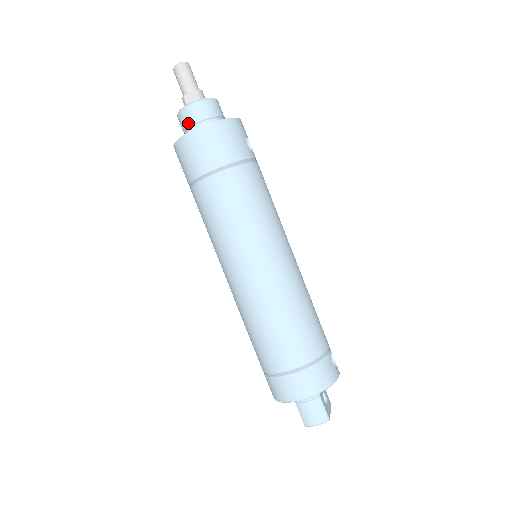
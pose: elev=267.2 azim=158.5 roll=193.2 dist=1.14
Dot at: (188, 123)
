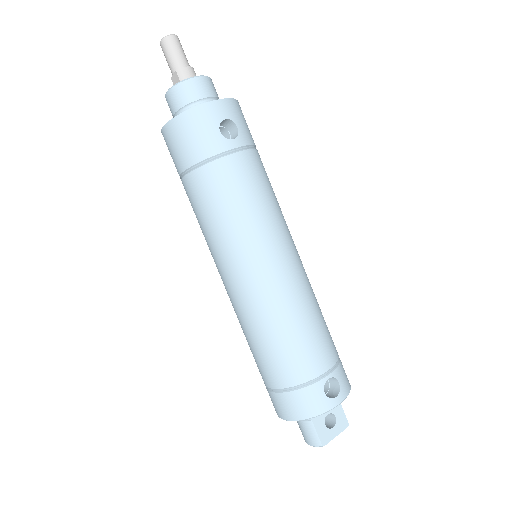
Dot at: occluded
